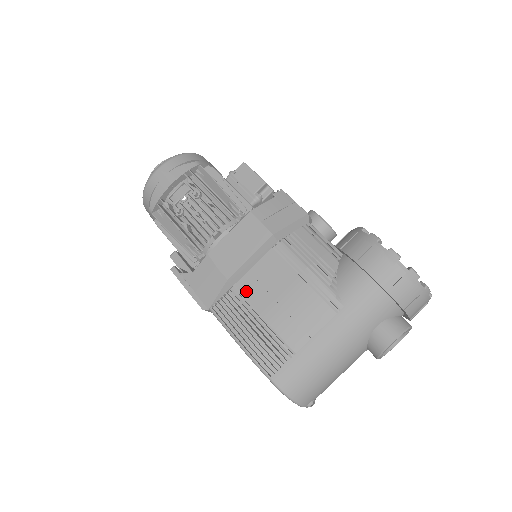
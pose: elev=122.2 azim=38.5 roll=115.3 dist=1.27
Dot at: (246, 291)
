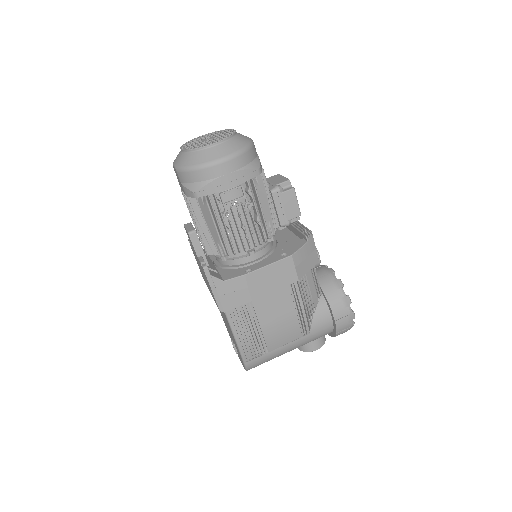
Dot at: (258, 308)
